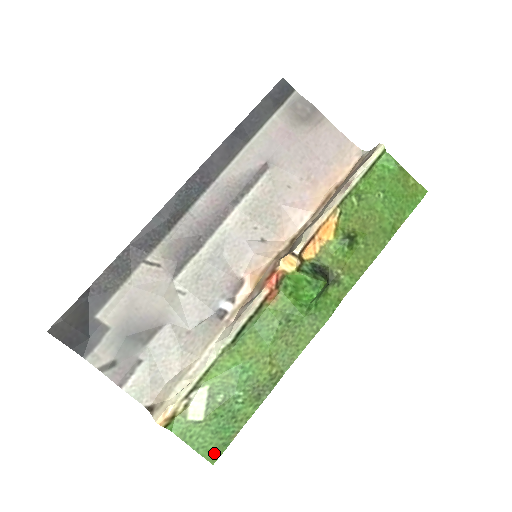
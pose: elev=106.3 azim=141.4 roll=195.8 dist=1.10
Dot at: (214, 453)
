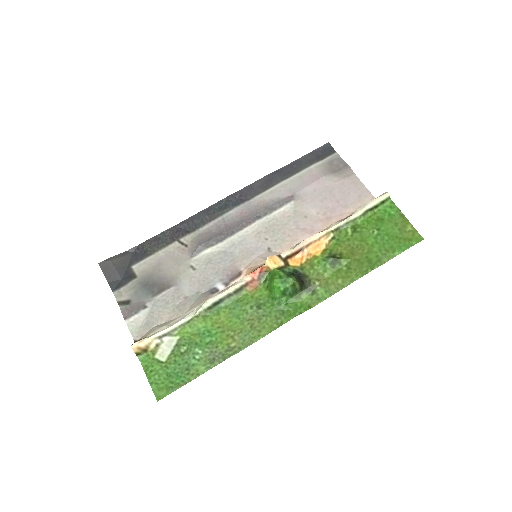
Dot at: (162, 392)
